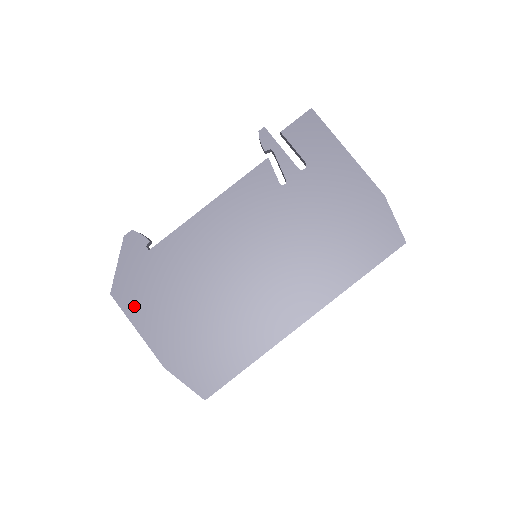
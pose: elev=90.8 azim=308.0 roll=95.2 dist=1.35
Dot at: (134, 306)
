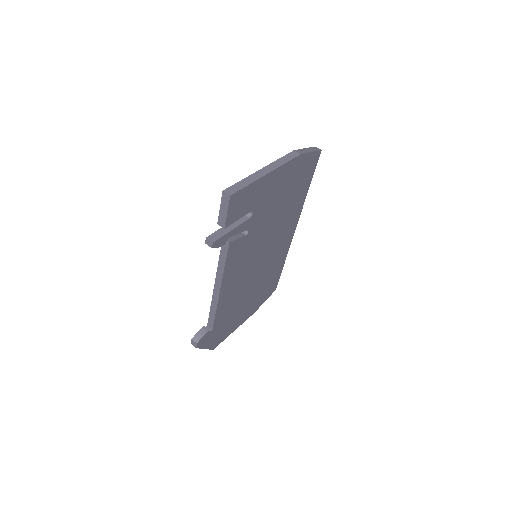
Dot at: (226, 334)
